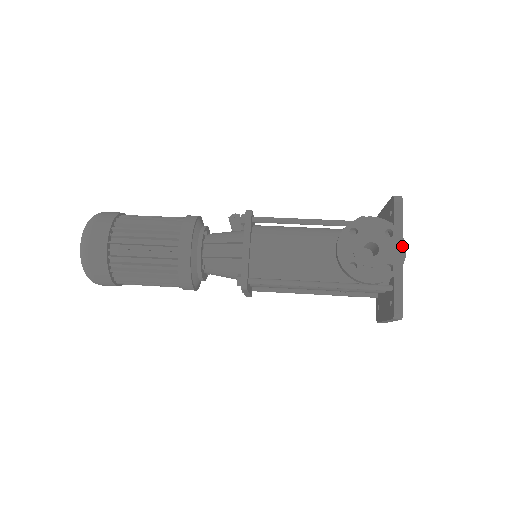
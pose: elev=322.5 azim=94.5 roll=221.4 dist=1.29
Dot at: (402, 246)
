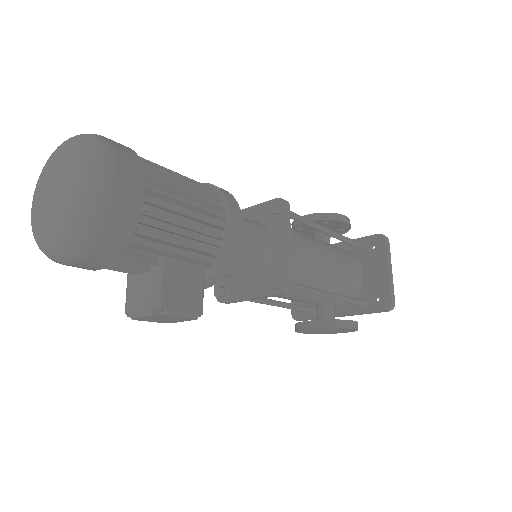
Dot at: occluded
